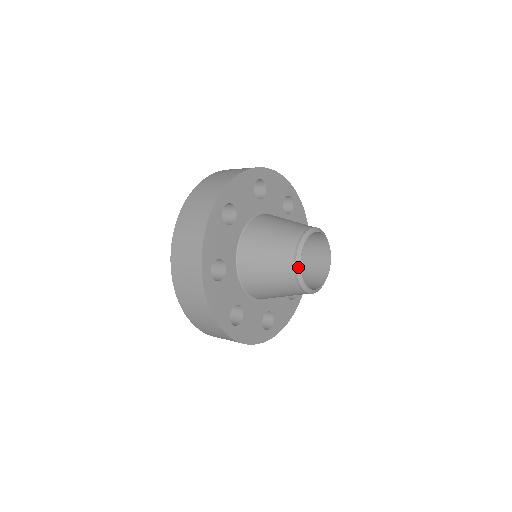
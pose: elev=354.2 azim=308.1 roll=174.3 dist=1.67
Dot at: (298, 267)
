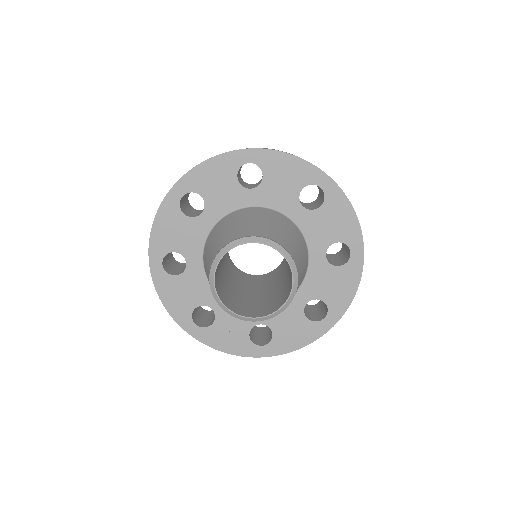
Dot at: (221, 253)
